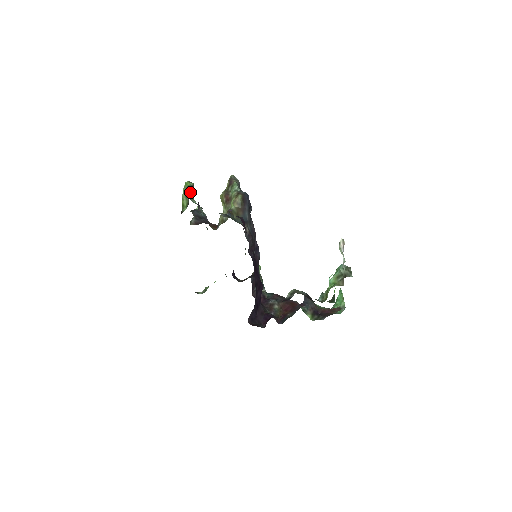
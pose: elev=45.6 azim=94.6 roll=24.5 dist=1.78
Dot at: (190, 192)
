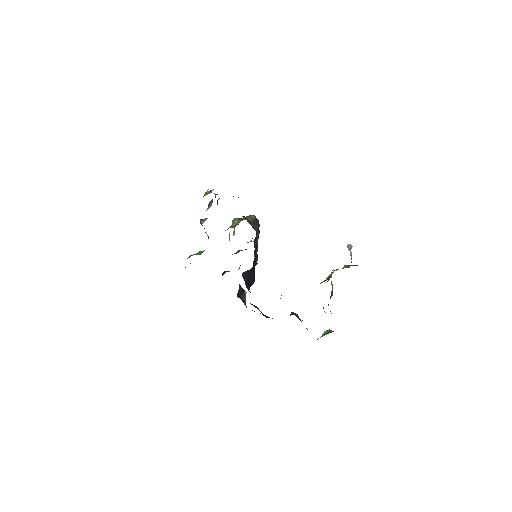
Dot at: occluded
